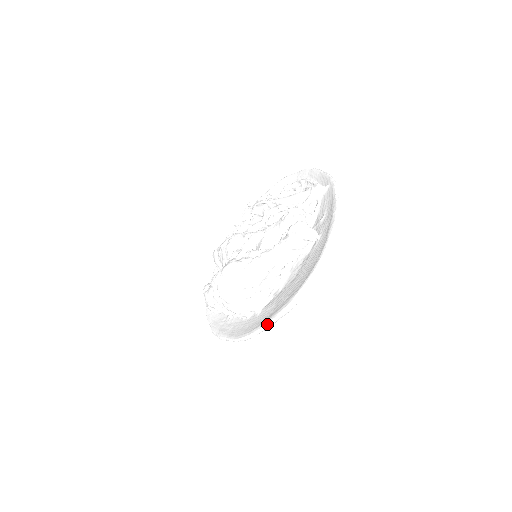
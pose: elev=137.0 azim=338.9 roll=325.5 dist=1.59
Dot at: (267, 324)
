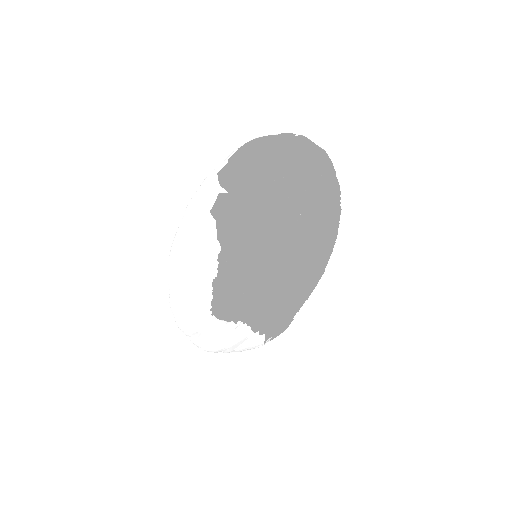
Dot at: (186, 209)
